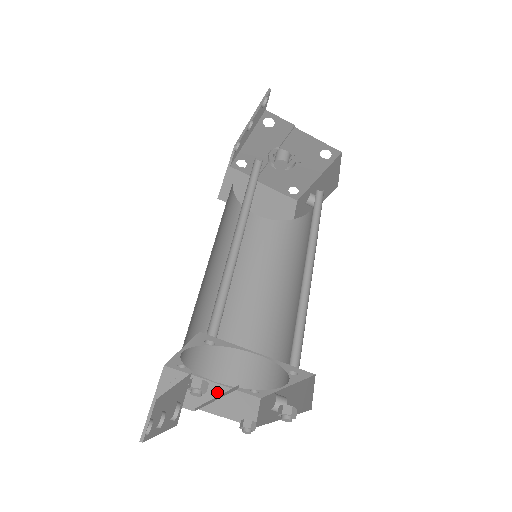
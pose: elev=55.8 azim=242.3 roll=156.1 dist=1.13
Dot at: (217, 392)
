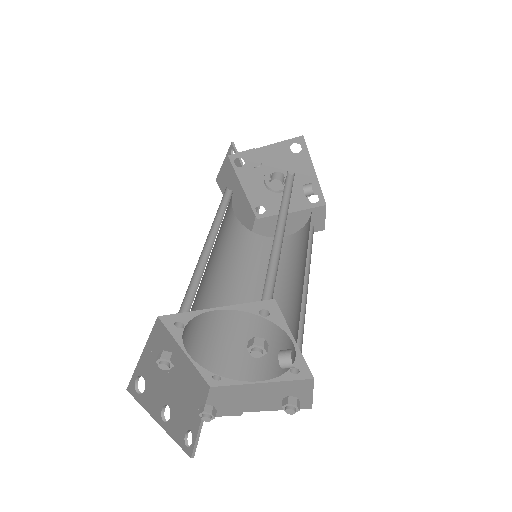
Dot at: (264, 390)
